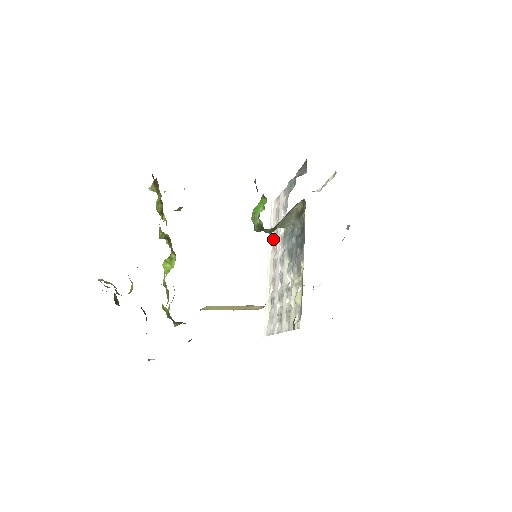
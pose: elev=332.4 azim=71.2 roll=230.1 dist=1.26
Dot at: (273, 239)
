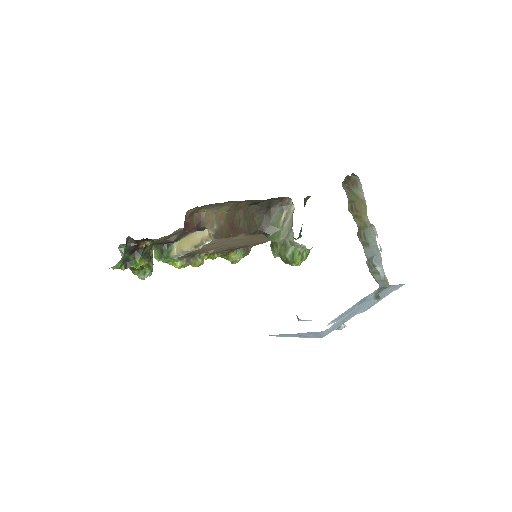
Dot at: occluded
